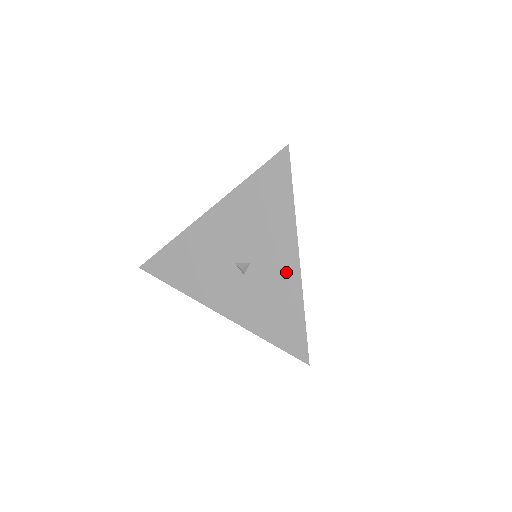
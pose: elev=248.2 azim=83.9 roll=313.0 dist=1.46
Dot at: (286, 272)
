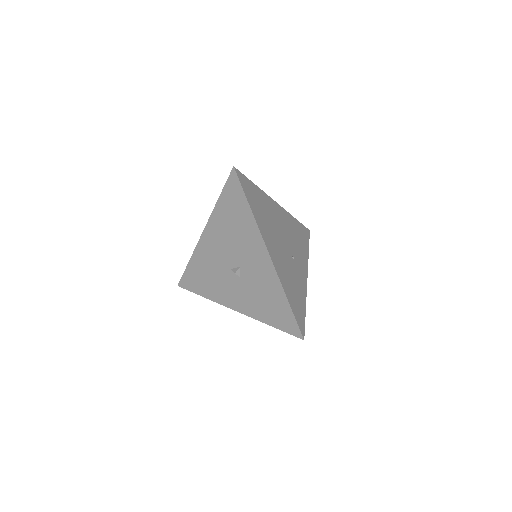
Dot at: (265, 268)
